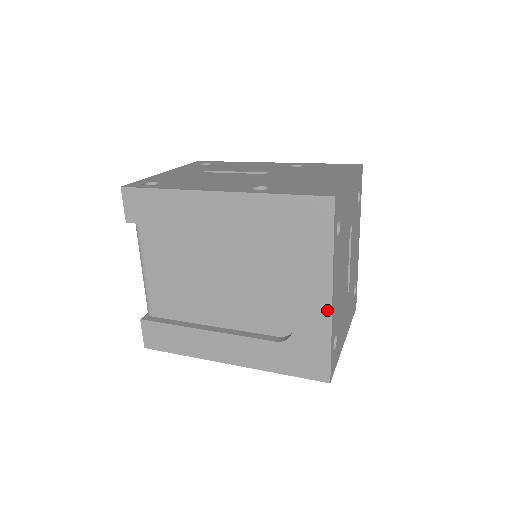
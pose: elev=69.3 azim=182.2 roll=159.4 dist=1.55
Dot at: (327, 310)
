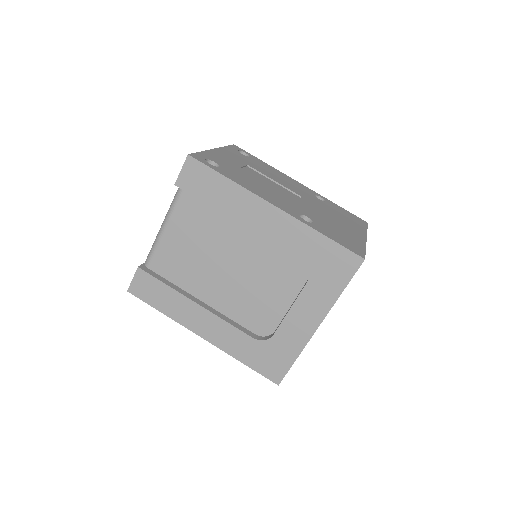
Dot at: (309, 334)
